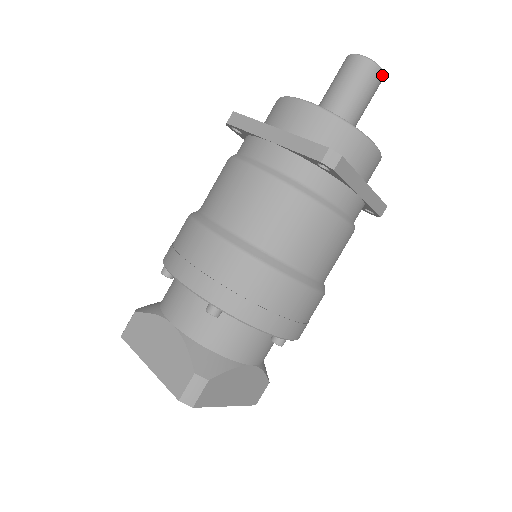
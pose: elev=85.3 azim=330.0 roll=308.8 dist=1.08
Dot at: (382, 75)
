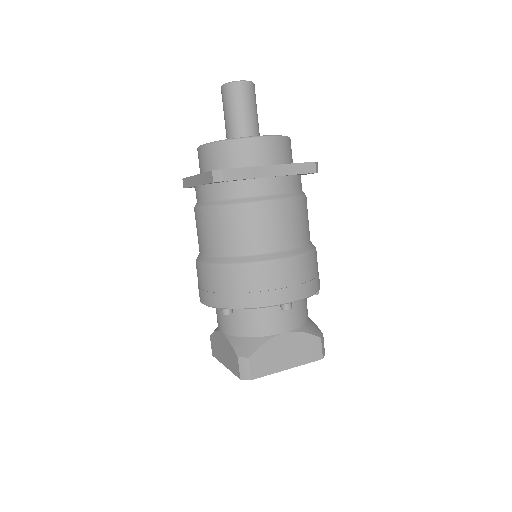
Dot at: (246, 83)
